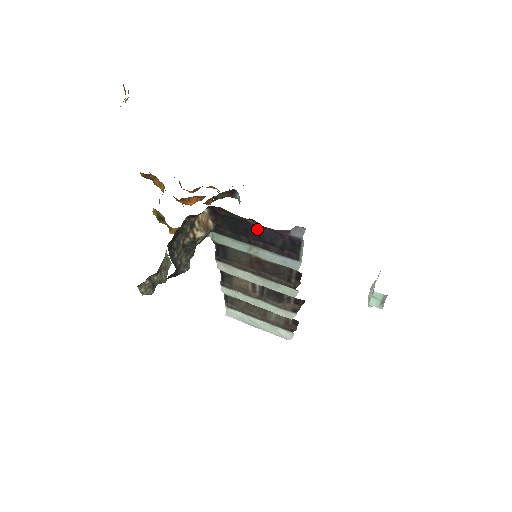
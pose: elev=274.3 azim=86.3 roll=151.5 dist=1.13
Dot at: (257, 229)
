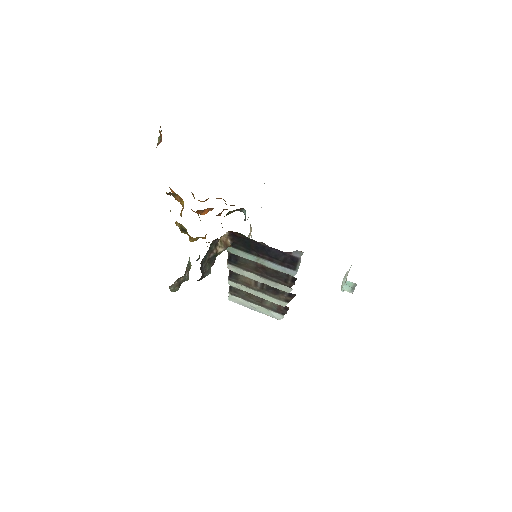
Dot at: (266, 248)
